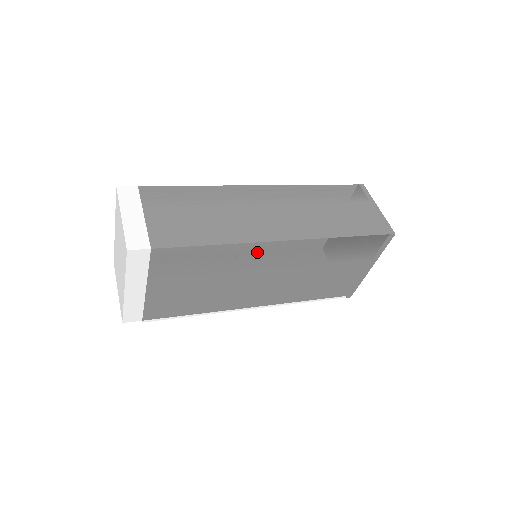
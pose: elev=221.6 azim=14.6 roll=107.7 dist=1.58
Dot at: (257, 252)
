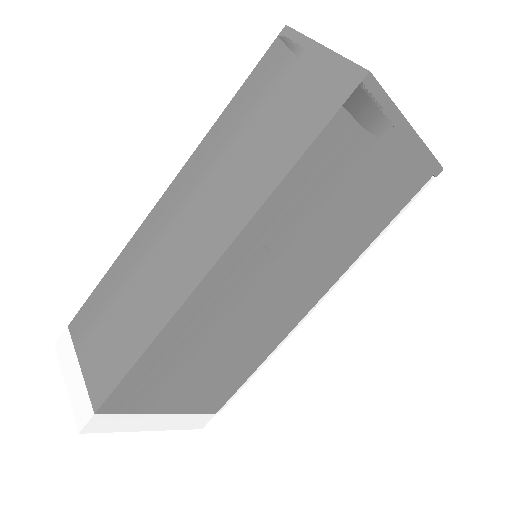
Dot at: (204, 304)
